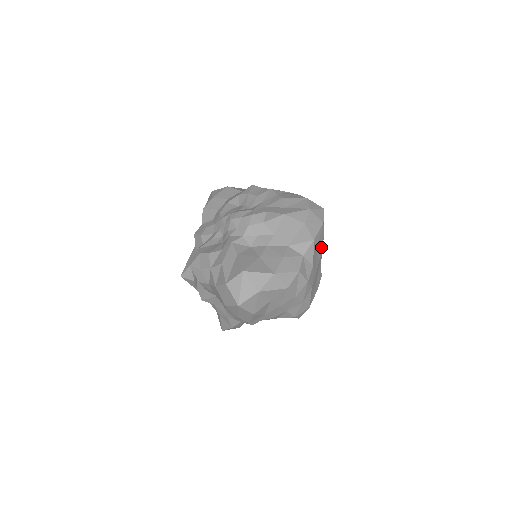
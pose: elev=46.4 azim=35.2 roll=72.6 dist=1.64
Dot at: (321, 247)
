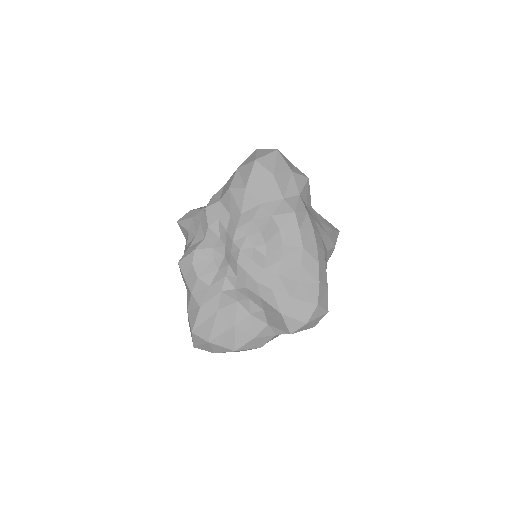
Dot at: occluded
